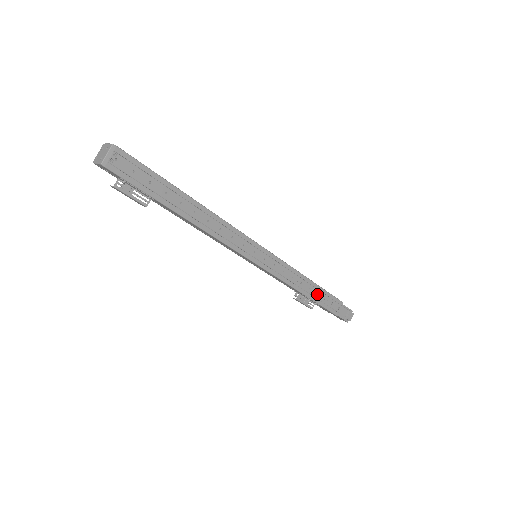
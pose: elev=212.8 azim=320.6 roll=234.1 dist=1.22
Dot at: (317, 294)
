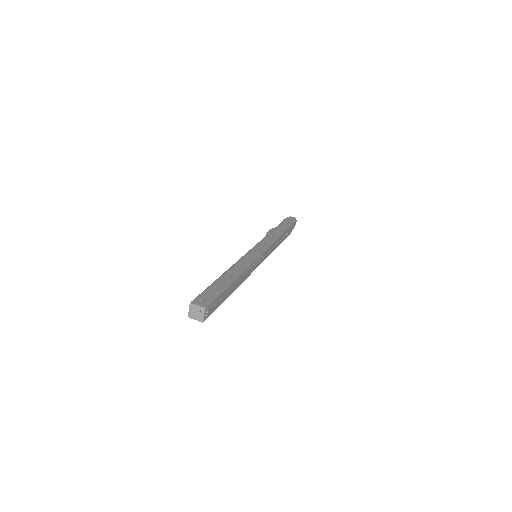
Dot at: (283, 237)
